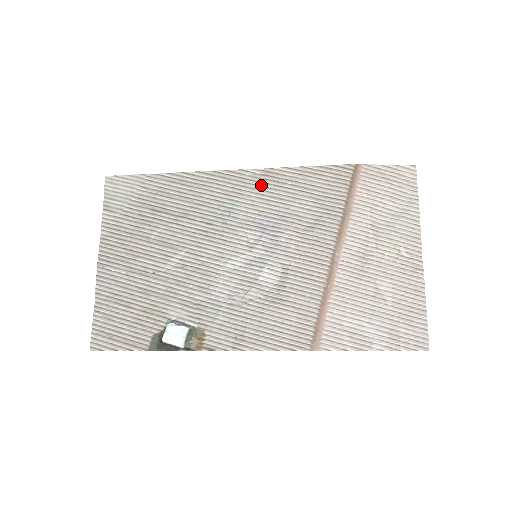
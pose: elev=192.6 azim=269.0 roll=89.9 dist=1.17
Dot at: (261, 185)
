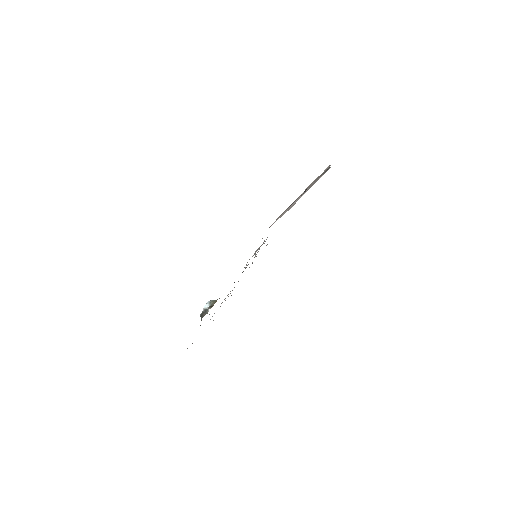
Dot at: occluded
